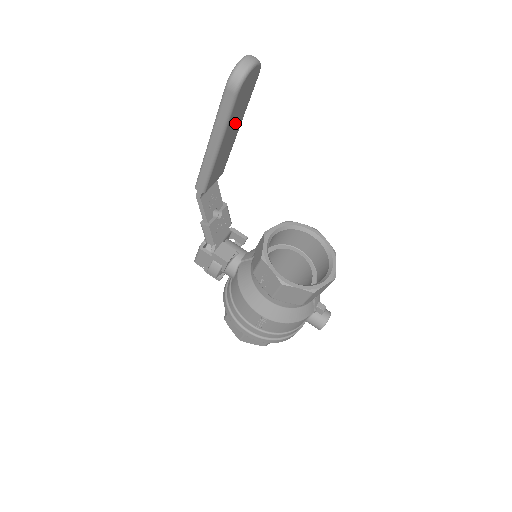
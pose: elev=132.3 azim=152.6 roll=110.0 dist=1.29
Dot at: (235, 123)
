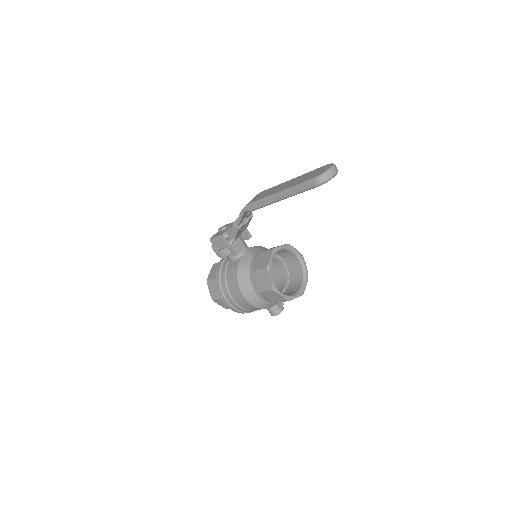
Dot at: occluded
